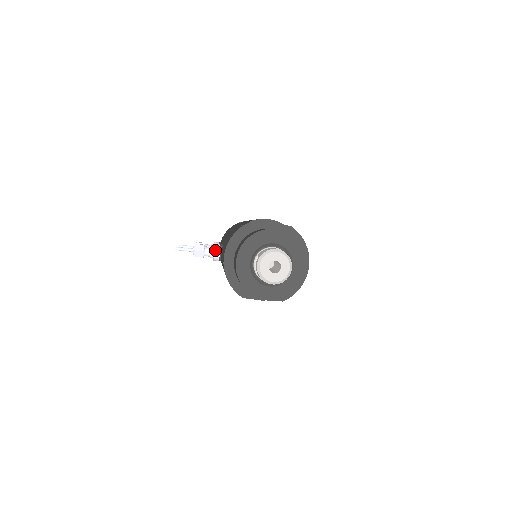
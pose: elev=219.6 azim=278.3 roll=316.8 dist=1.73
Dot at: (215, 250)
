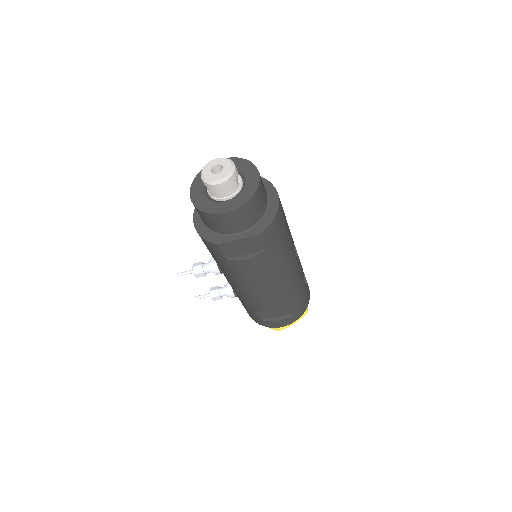
Dot at: (212, 260)
